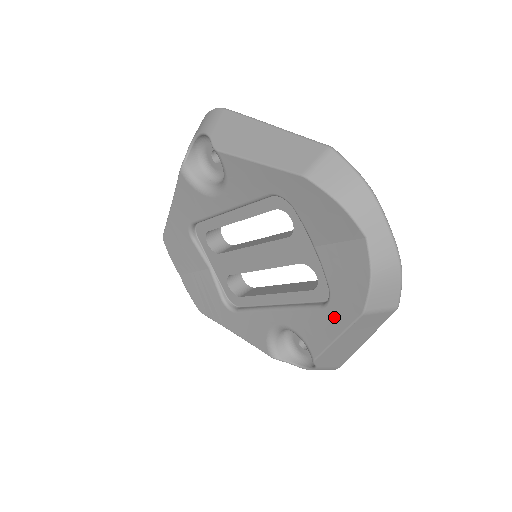
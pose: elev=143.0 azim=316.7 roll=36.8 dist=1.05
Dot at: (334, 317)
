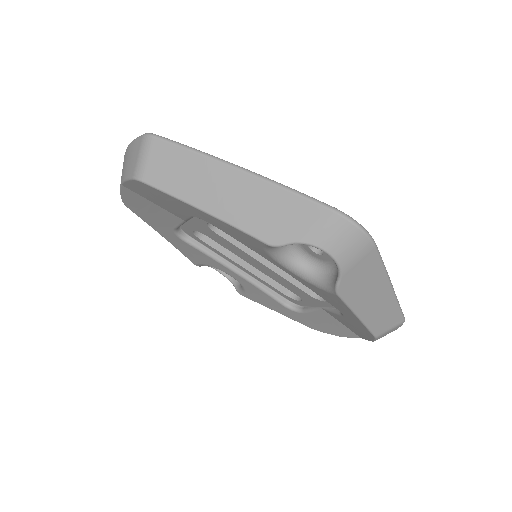
Dot at: (289, 313)
